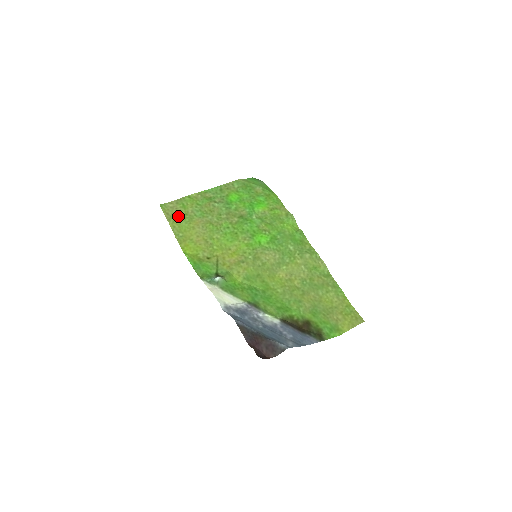
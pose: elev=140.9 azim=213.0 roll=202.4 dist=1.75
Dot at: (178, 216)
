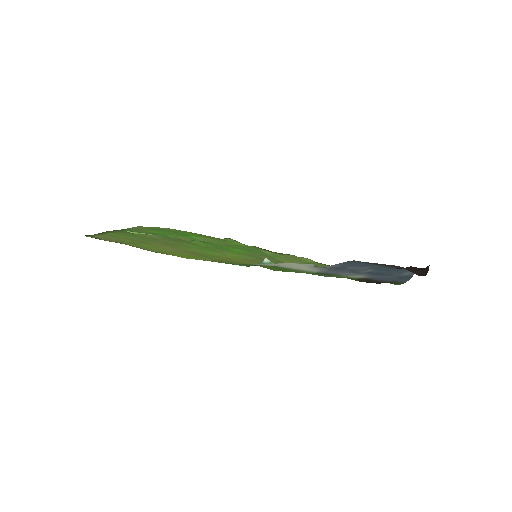
Dot at: (124, 241)
